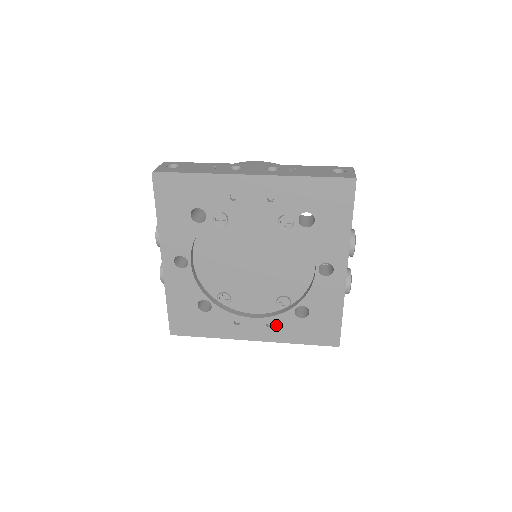
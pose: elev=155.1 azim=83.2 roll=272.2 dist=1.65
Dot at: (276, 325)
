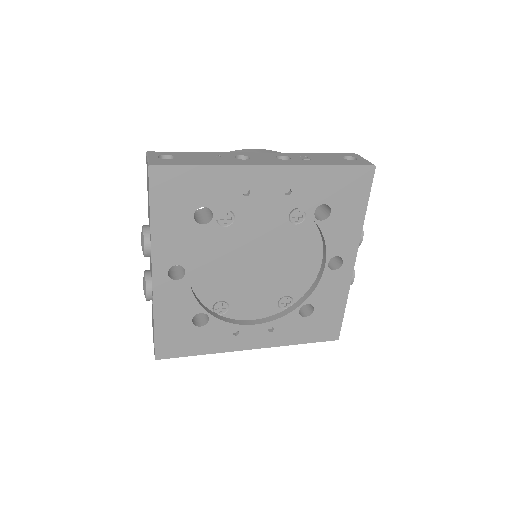
Dot at: (278, 328)
